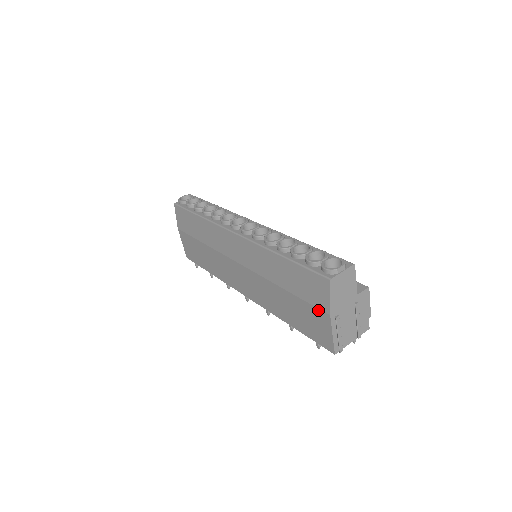
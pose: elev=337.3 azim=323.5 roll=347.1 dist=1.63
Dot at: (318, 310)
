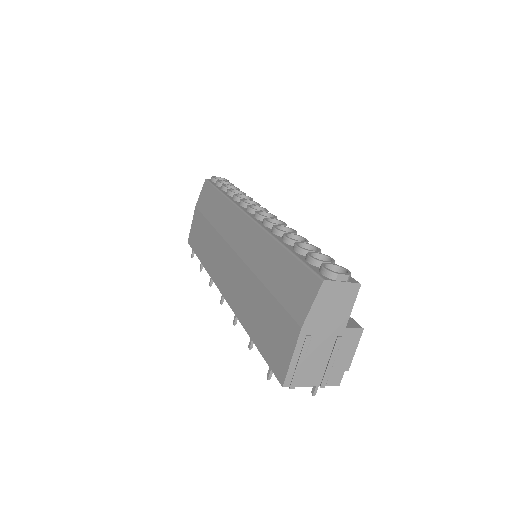
Dot at: (291, 319)
